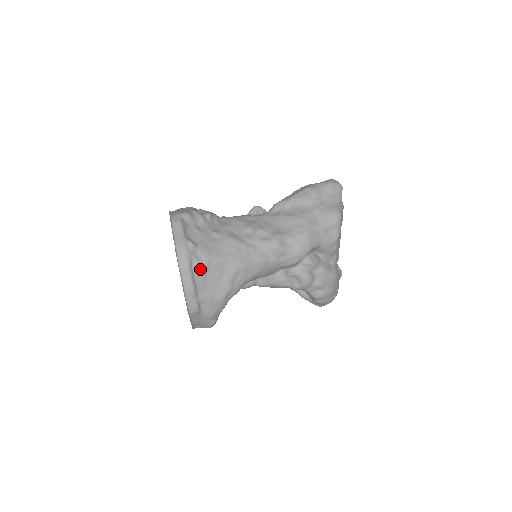
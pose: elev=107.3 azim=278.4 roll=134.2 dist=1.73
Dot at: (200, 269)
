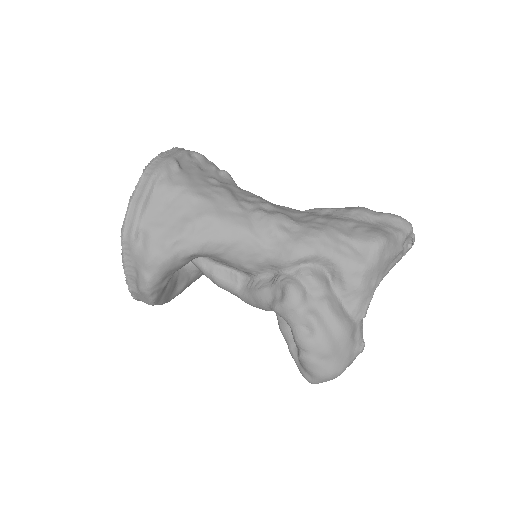
Dot at: (164, 189)
